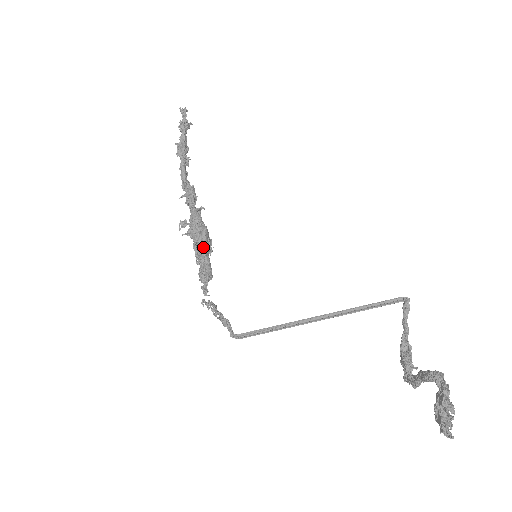
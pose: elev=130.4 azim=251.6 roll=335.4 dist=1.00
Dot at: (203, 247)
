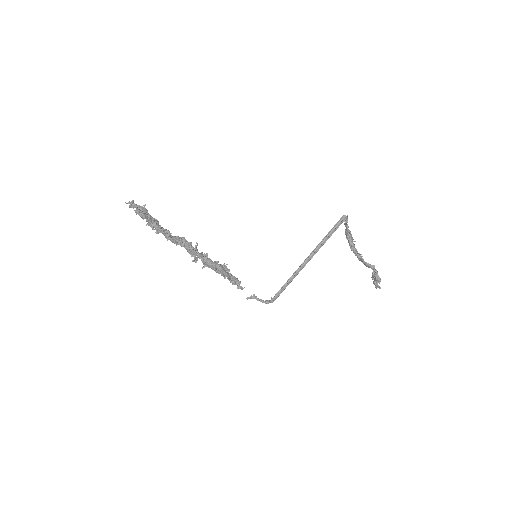
Dot at: occluded
